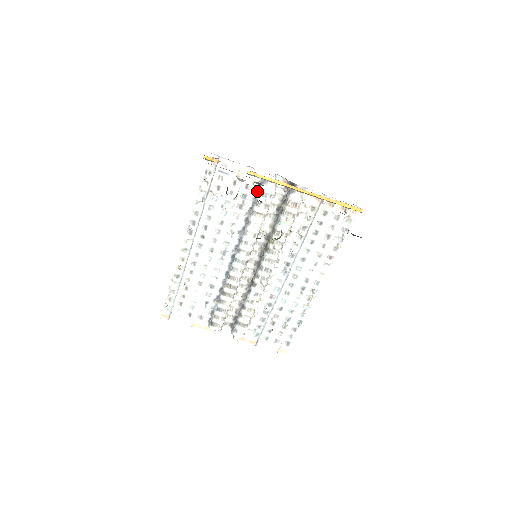
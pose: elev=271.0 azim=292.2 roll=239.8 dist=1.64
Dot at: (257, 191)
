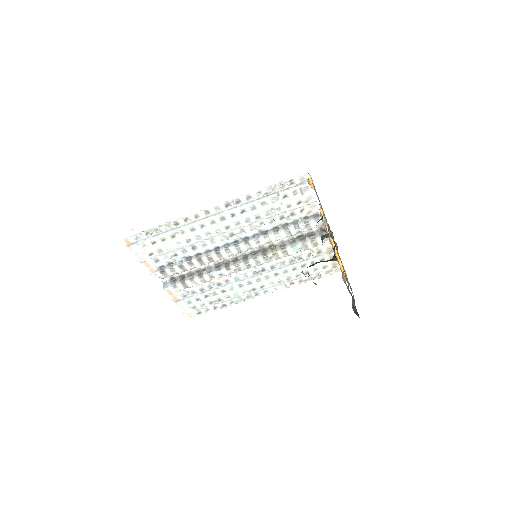
Dot at: (304, 218)
